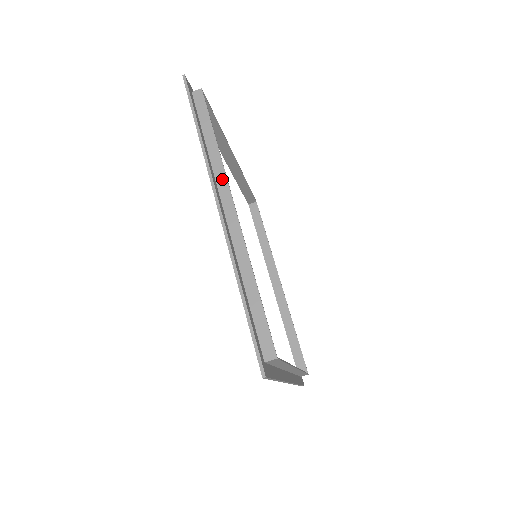
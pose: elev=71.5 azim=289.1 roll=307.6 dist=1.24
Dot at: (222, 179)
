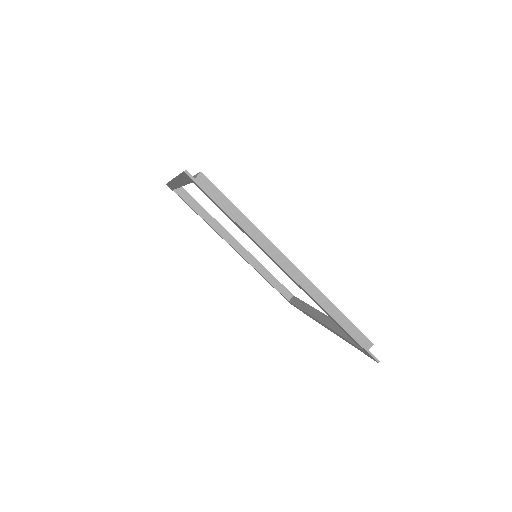
Dot at: (271, 248)
